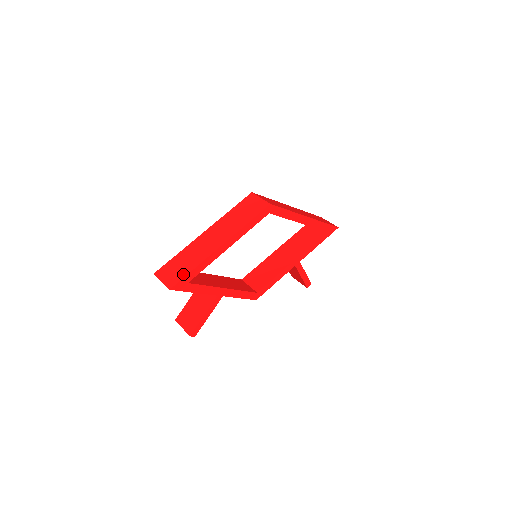
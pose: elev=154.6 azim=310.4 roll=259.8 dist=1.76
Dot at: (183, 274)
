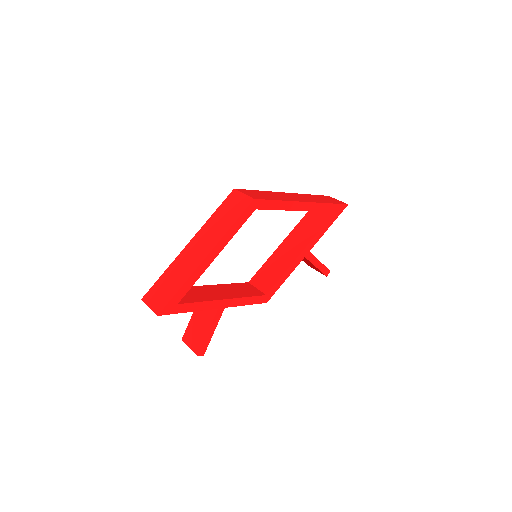
Dot at: (170, 296)
